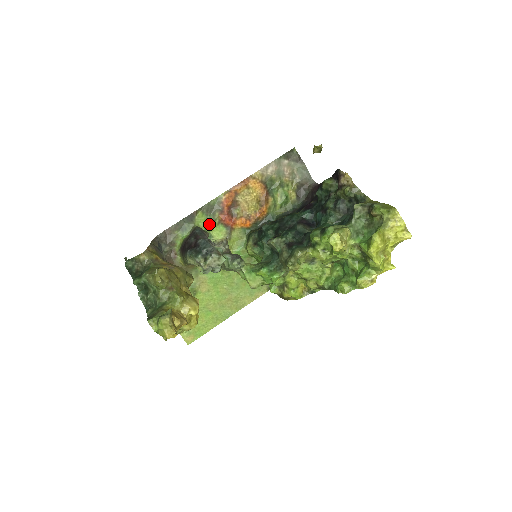
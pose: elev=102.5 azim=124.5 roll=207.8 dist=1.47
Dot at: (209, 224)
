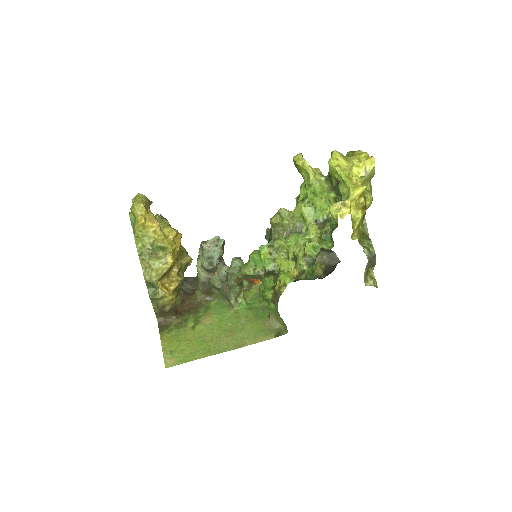
Dot at: occluded
